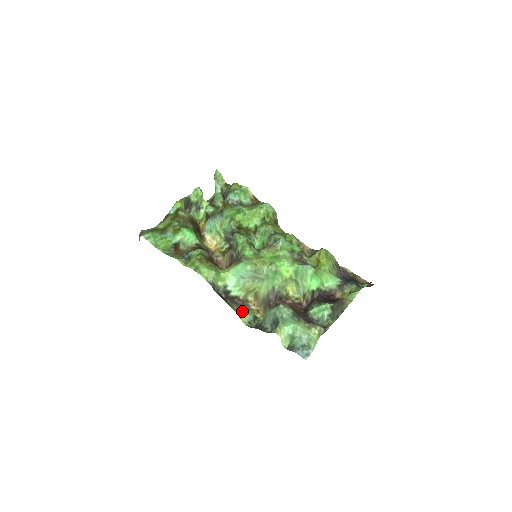
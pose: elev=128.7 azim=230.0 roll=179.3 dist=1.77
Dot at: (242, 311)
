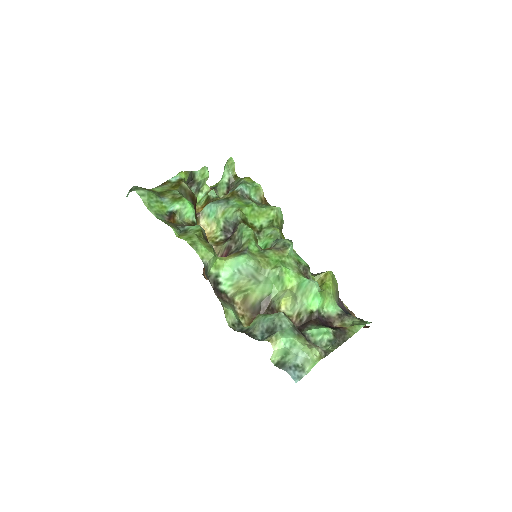
Dot at: (229, 309)
